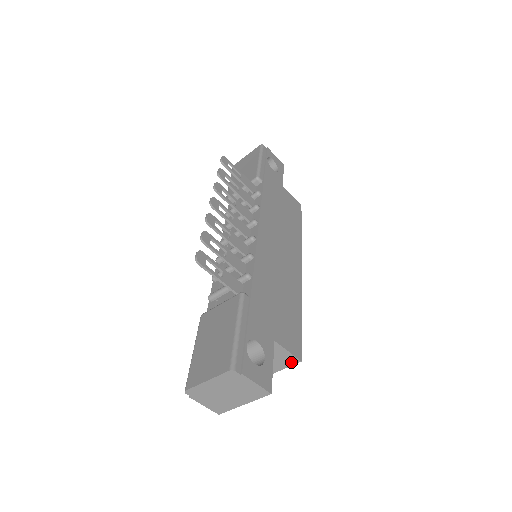
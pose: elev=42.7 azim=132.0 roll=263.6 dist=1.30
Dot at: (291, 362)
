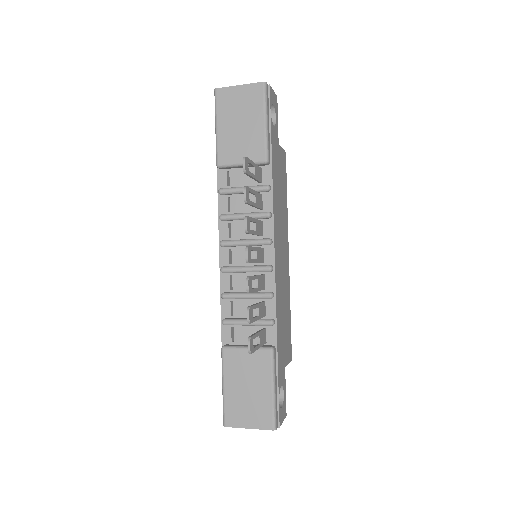
Dot at: occluded
